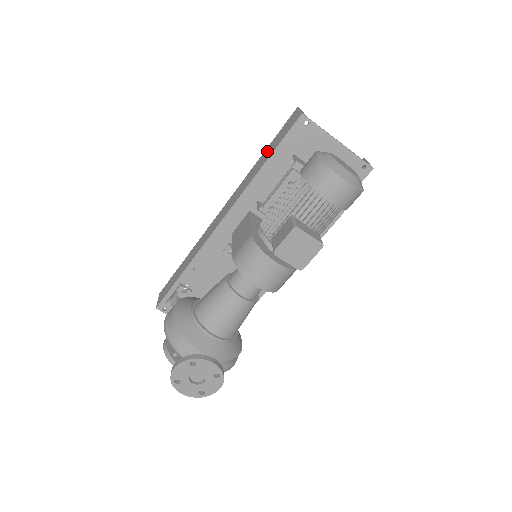
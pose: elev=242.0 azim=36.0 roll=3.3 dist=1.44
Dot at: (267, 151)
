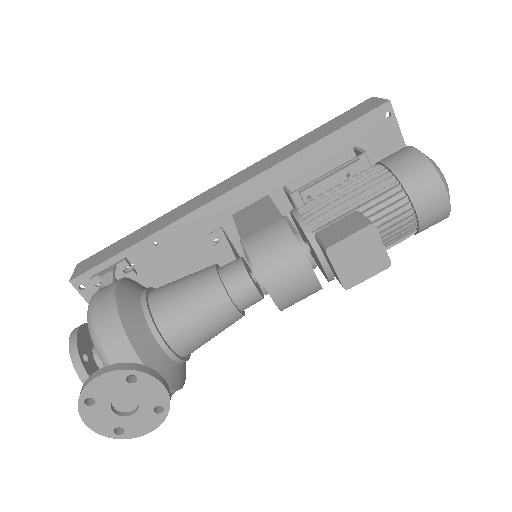
Dot at: (318, 131)
